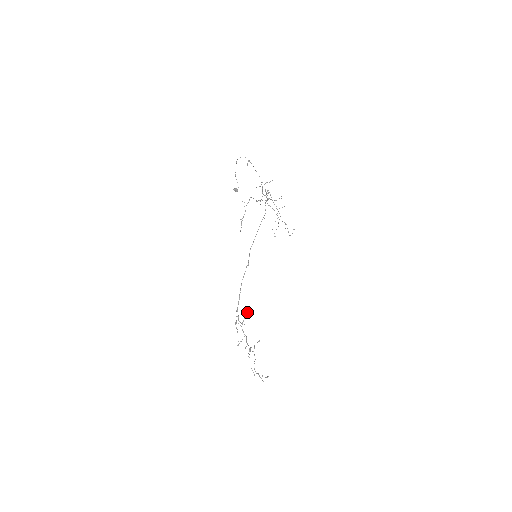
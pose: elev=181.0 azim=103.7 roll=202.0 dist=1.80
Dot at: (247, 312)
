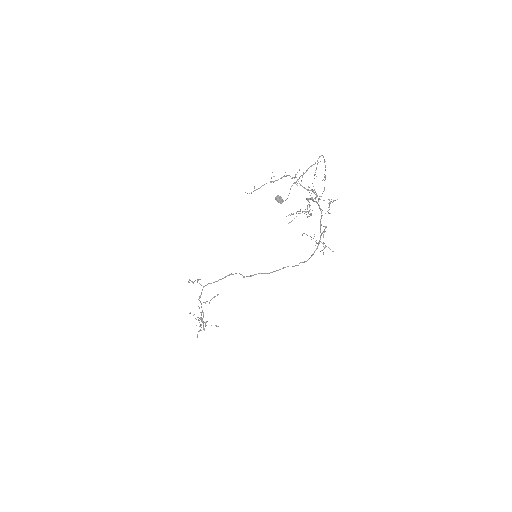
Dot at: occluded
